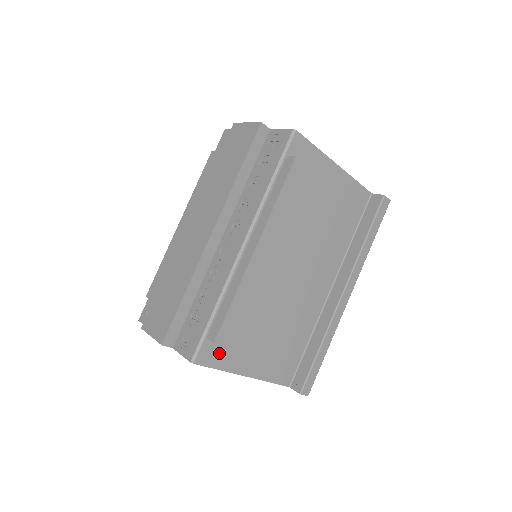
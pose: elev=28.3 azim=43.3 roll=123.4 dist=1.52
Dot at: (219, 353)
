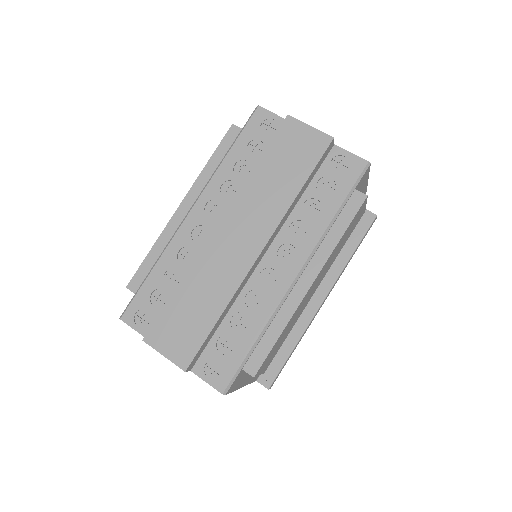
Dot at: (241, 377)
